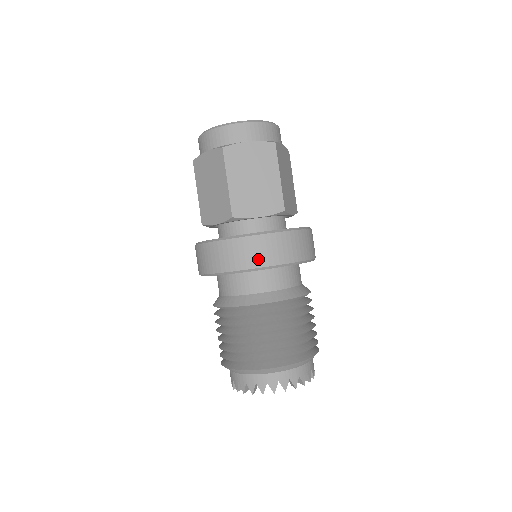
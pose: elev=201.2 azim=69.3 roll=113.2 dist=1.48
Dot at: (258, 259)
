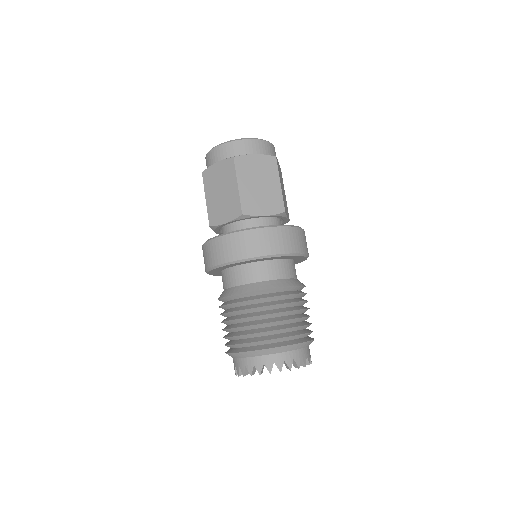
Dot at: (267, 248)
